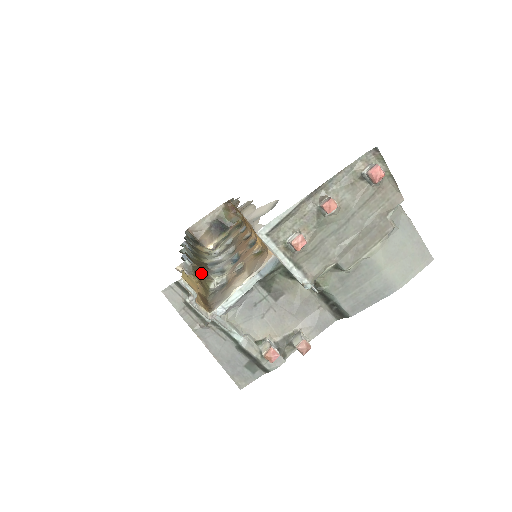
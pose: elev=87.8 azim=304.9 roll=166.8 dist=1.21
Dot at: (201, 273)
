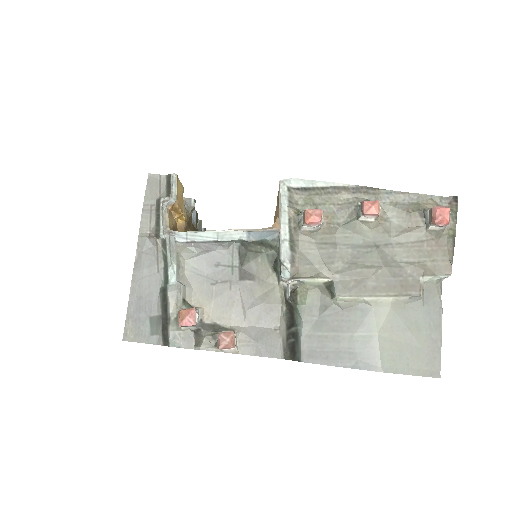
Dot at: (194, 230)
